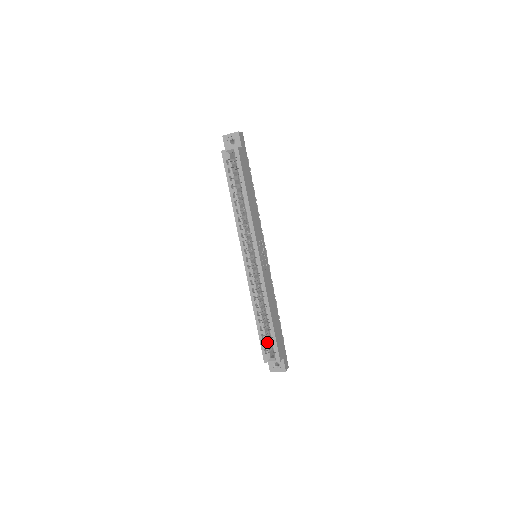
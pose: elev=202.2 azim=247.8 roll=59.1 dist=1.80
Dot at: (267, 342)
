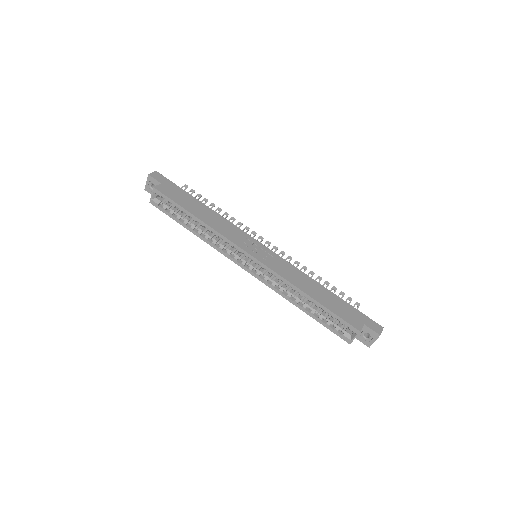
Dot at: (334, 323)
